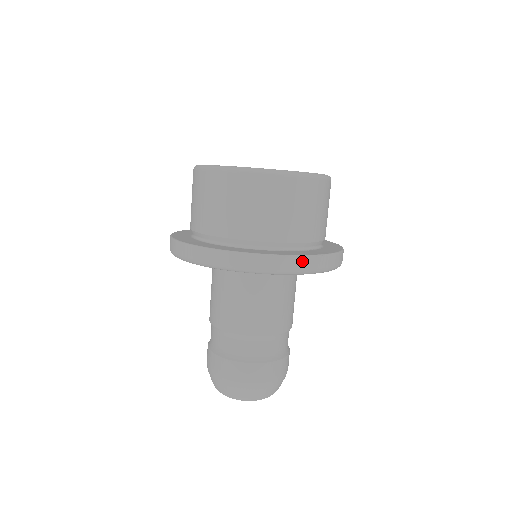
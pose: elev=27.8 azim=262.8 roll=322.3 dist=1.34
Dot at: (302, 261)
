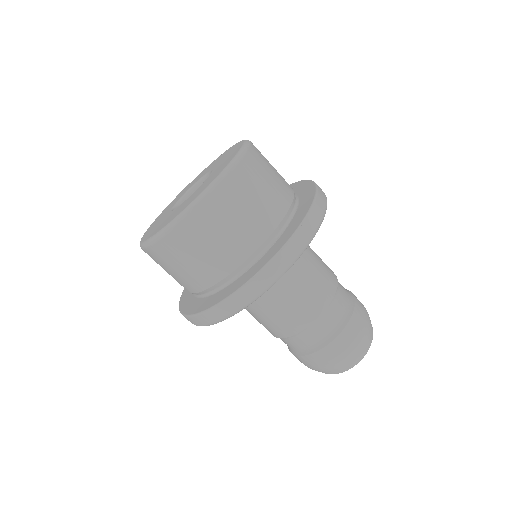
Dot at: (277, 262)
